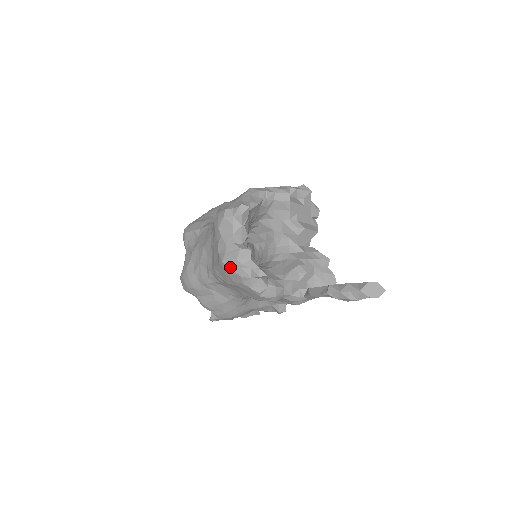
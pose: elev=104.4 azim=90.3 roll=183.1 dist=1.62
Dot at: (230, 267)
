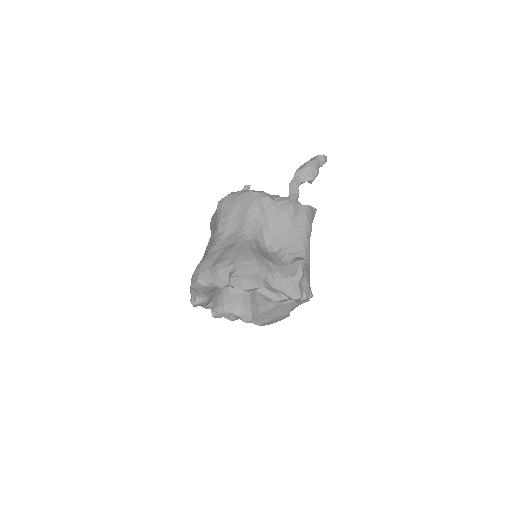
Dot at: (225, 197)
